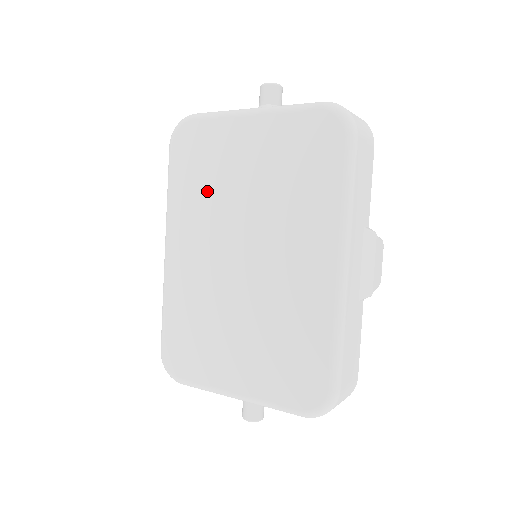
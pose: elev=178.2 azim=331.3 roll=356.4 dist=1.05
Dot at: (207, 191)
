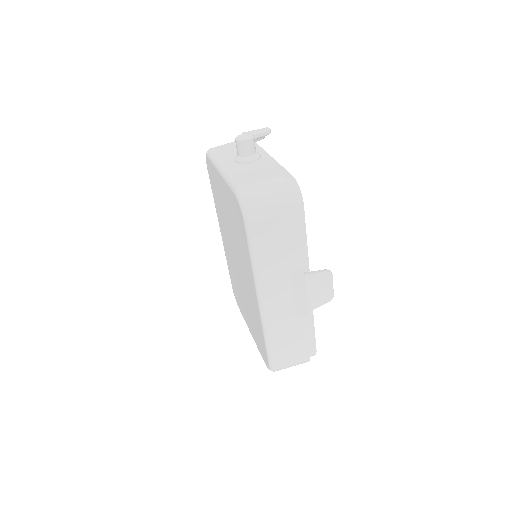
Dot at: (221, 210)
